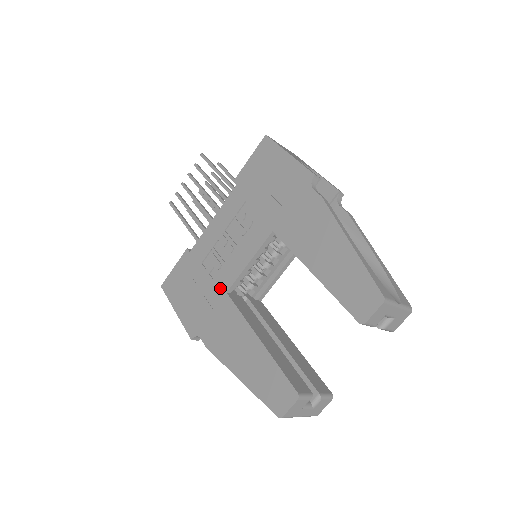
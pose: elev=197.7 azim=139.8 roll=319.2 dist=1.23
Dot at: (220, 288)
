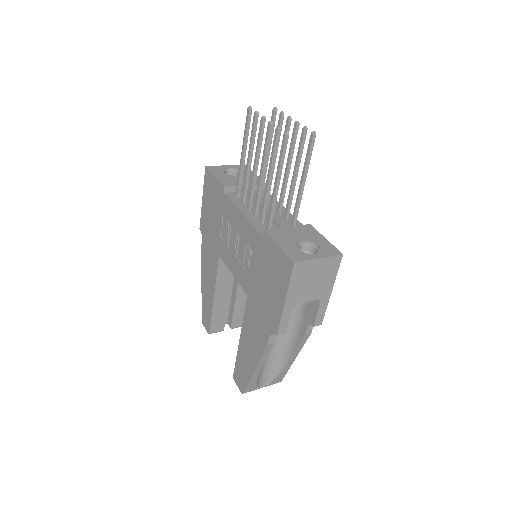
Dot at: (219, 248)
